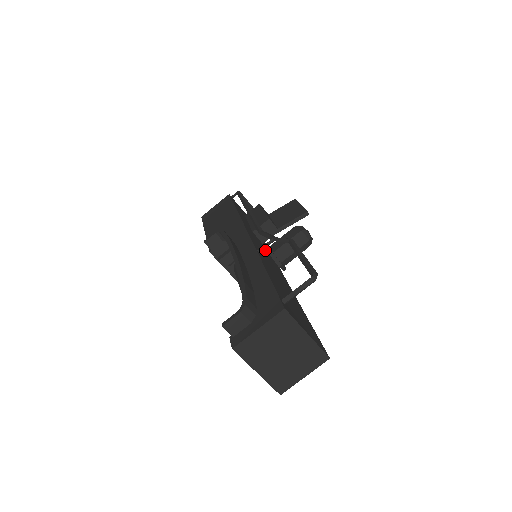
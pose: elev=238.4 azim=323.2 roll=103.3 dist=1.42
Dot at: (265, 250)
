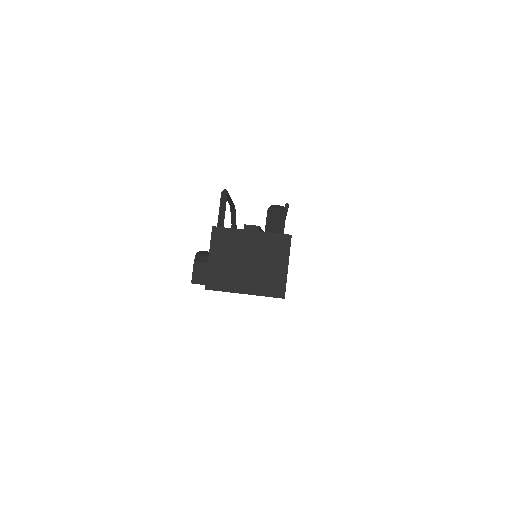
Dot at: occluded
